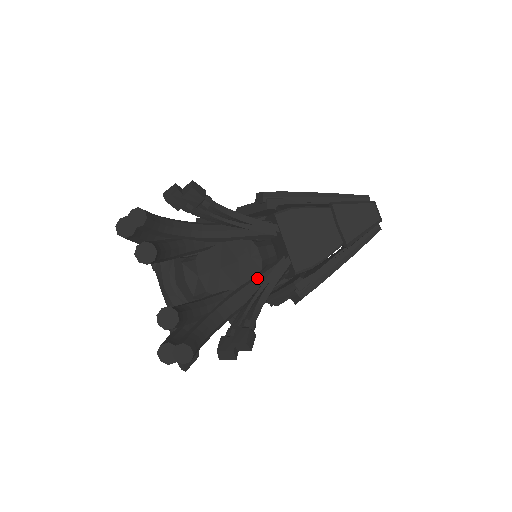
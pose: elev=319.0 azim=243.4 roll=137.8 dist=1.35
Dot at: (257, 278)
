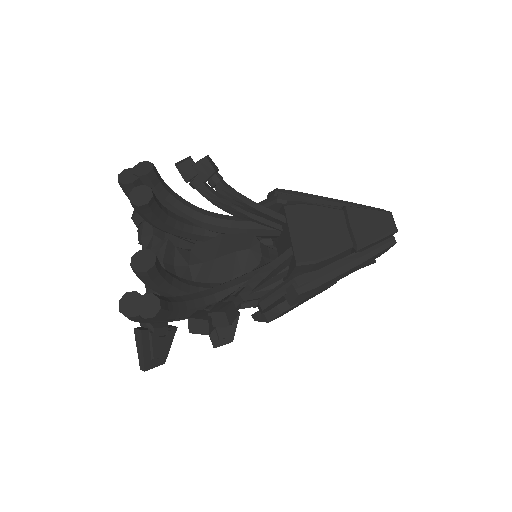
Dot at: (253, 271)
